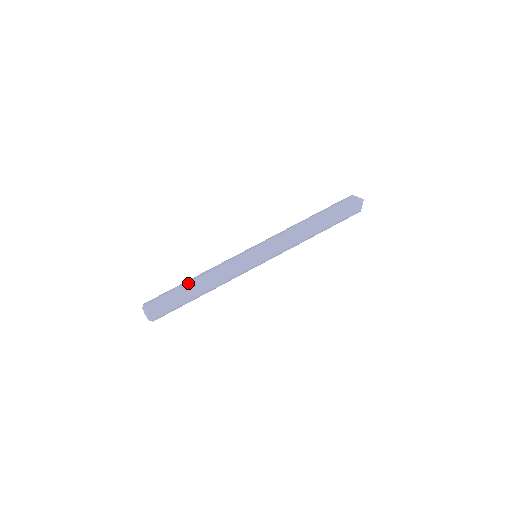
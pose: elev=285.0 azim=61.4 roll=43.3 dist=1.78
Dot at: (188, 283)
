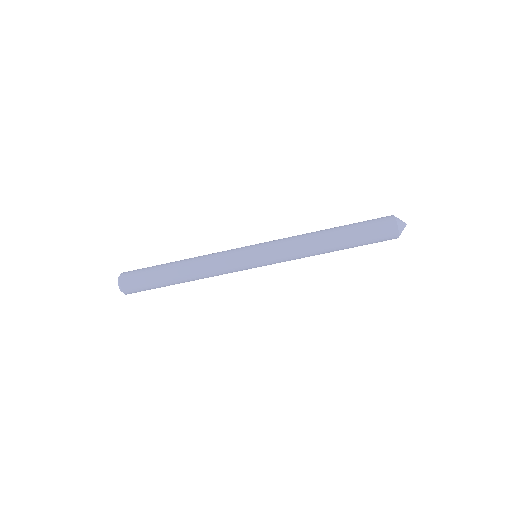
Dot at: (171, 266)
